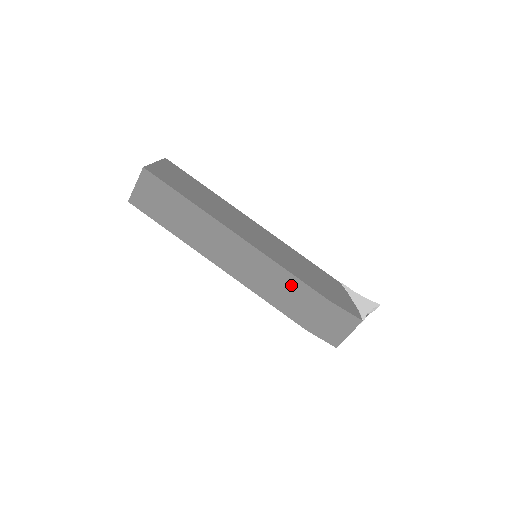
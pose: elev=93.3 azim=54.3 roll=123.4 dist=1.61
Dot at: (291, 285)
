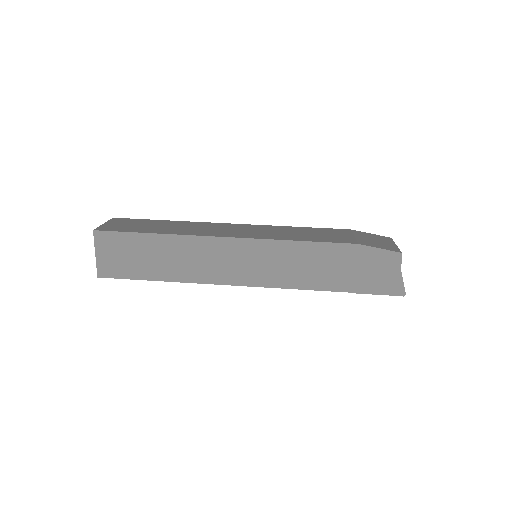
Dot at: (308, 231)
